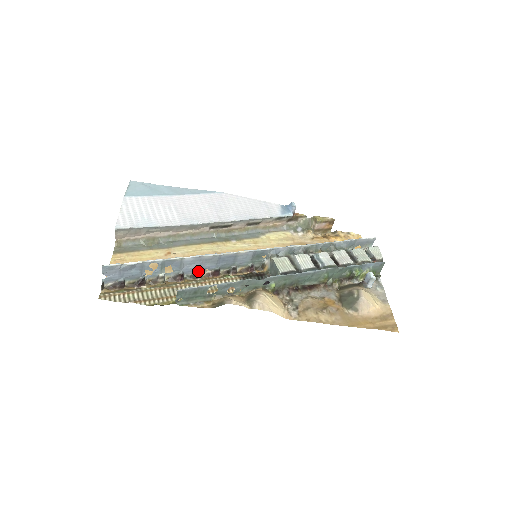
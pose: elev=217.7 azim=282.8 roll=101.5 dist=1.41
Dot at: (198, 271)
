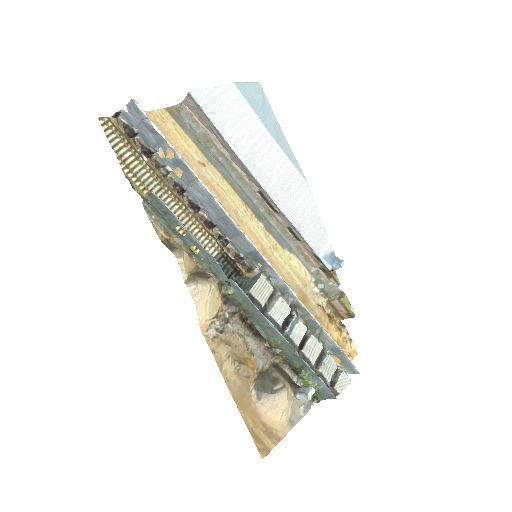
Dot at: (198, 204)
